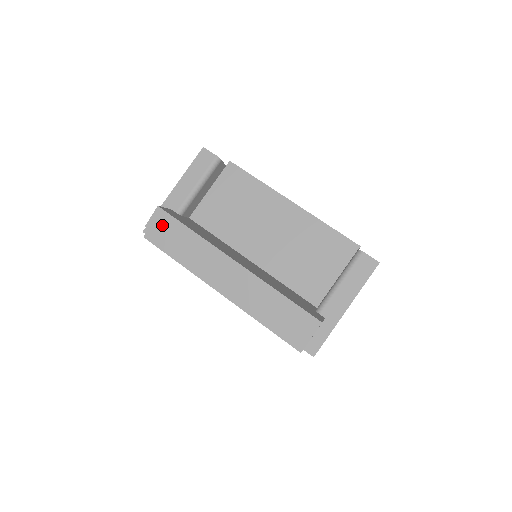
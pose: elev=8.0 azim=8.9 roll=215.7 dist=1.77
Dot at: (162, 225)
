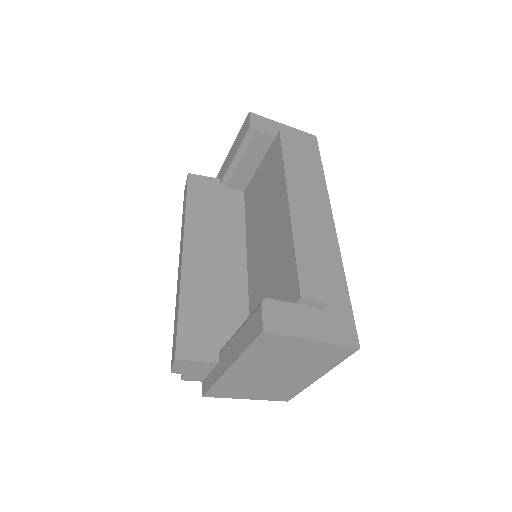
Dot at: (185, 193)
